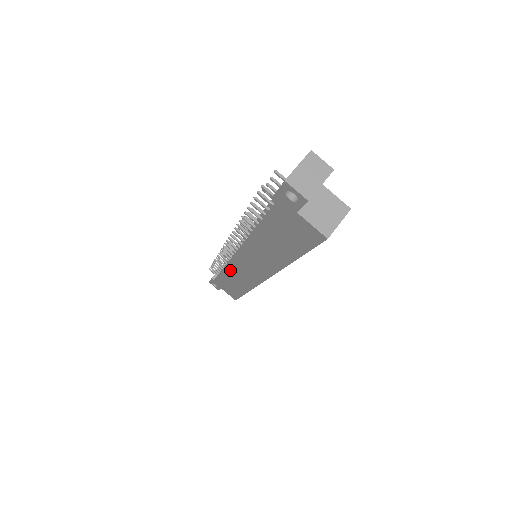
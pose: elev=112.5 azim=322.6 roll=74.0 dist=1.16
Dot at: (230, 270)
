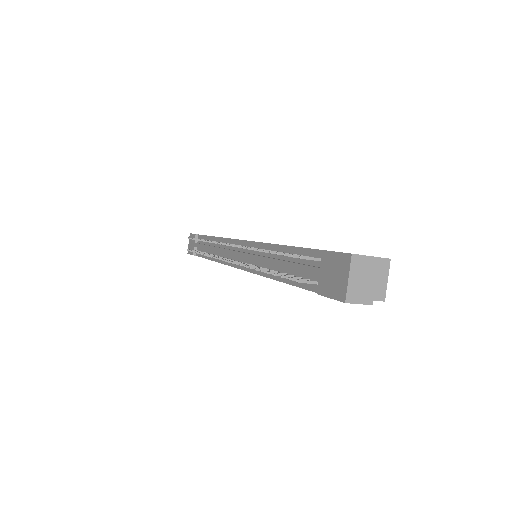
Dot at: occluded
